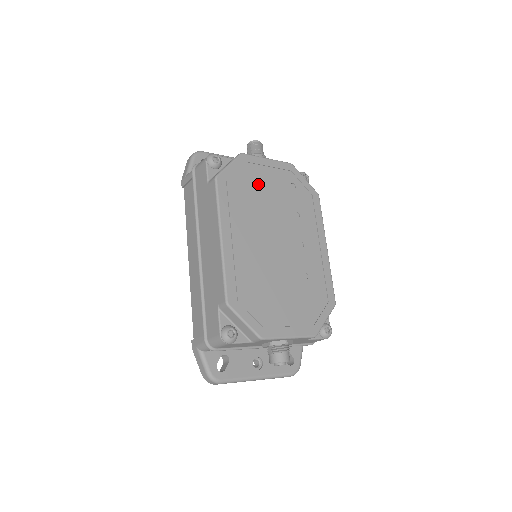
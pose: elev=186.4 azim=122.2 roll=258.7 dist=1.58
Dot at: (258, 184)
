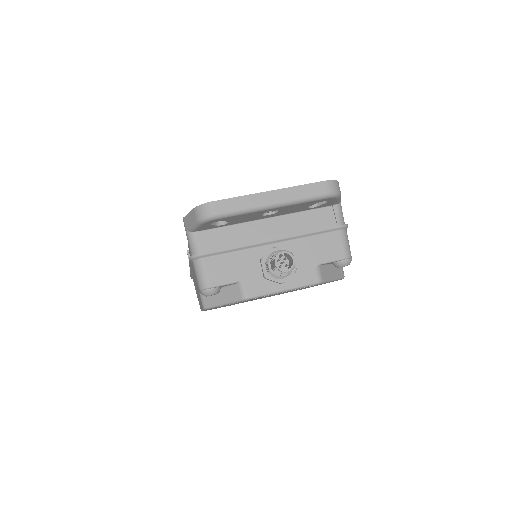
Dot at: occluded
